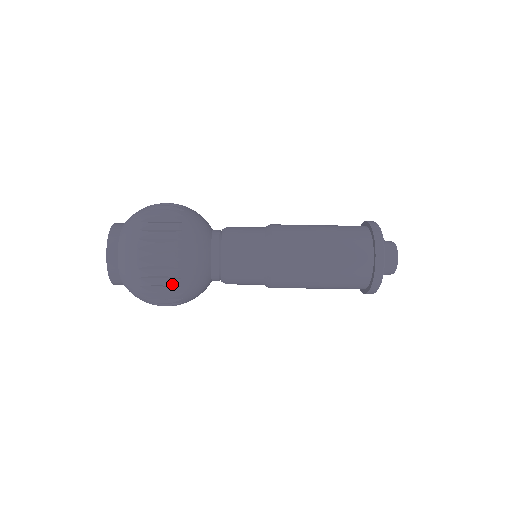
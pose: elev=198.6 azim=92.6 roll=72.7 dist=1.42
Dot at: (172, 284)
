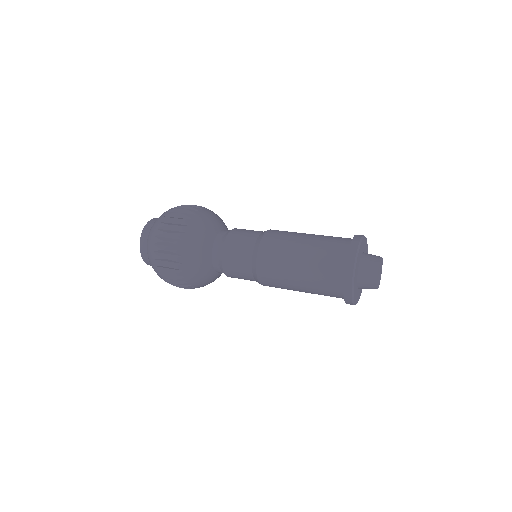
Dot at: occluded
